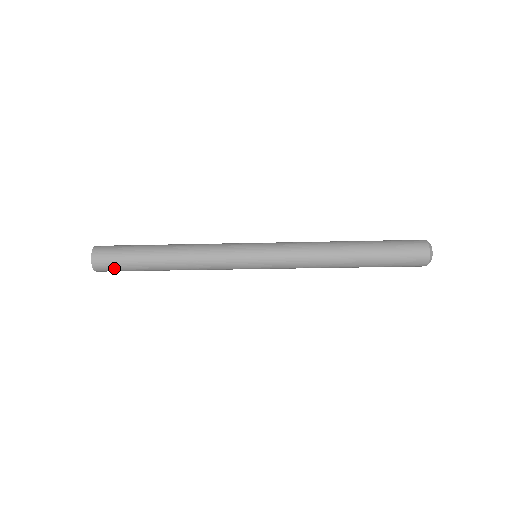
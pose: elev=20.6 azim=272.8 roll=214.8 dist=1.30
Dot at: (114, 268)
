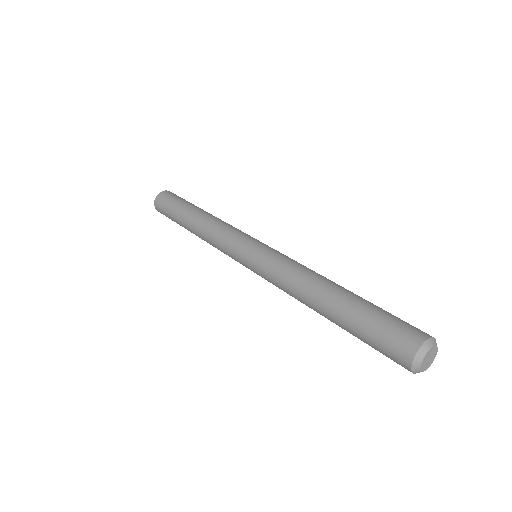
Dot at: occluded
